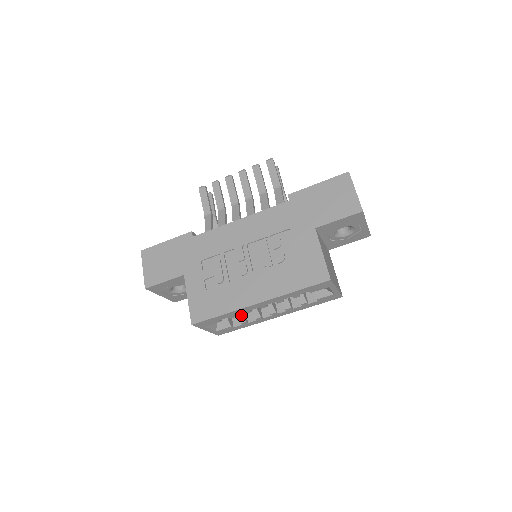
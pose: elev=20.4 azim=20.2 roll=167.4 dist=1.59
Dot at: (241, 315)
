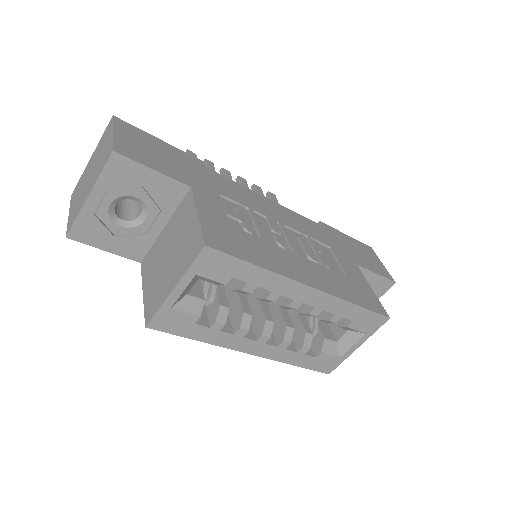
Dot at: (227, 308)
